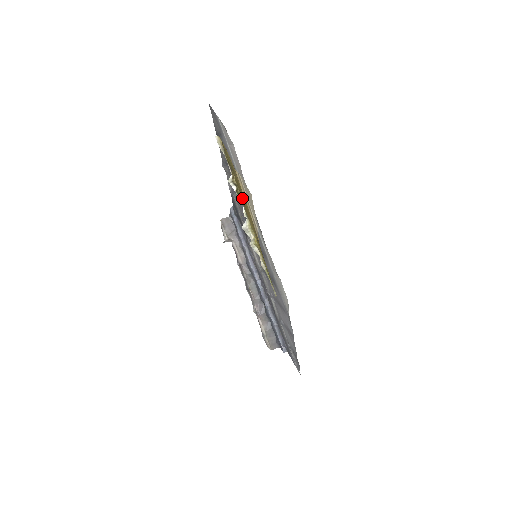
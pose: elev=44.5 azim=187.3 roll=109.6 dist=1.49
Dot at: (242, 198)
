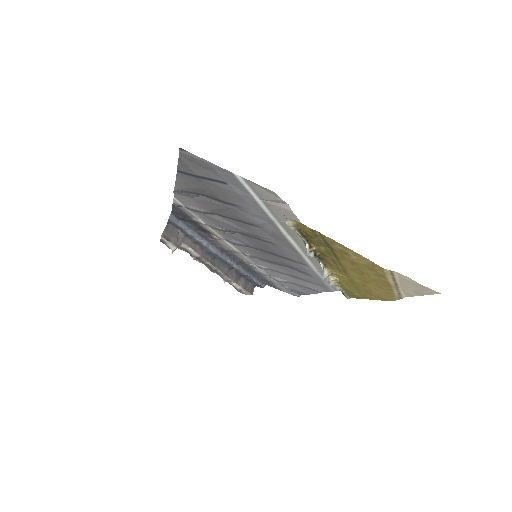
Dot at: (328, 260)
